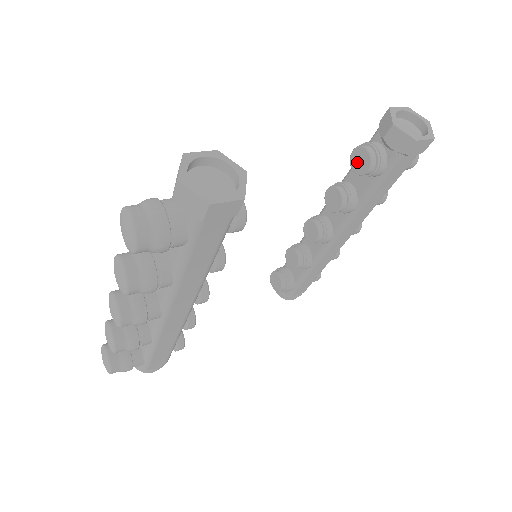
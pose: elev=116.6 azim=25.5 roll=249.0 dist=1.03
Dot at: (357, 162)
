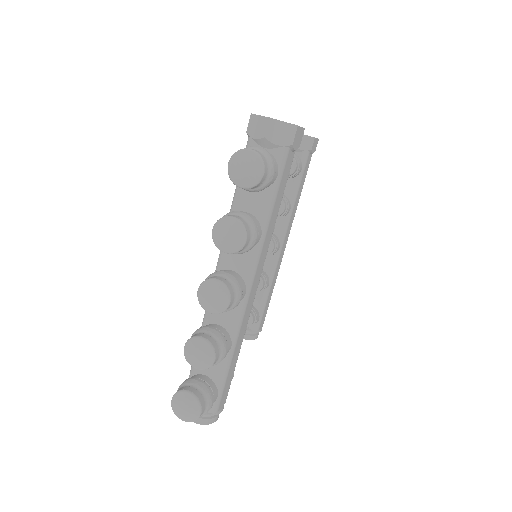
Dot at: occluded
